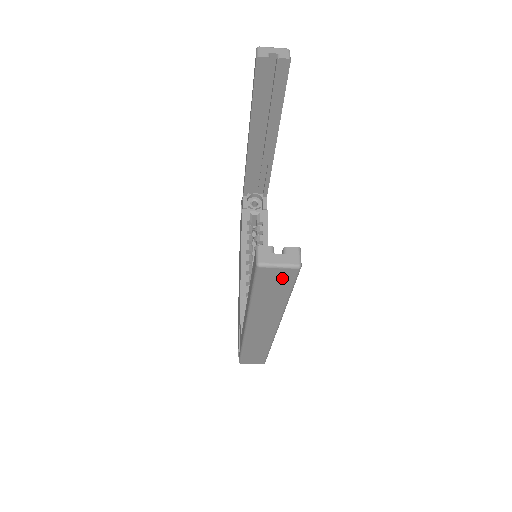
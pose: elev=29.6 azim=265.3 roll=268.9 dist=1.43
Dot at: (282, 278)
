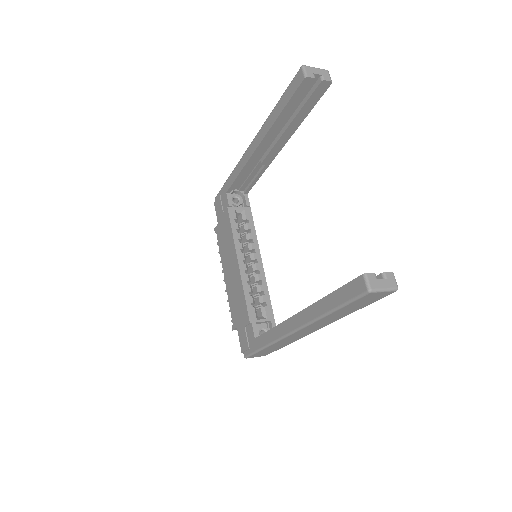
Dot at: (375, 298)
